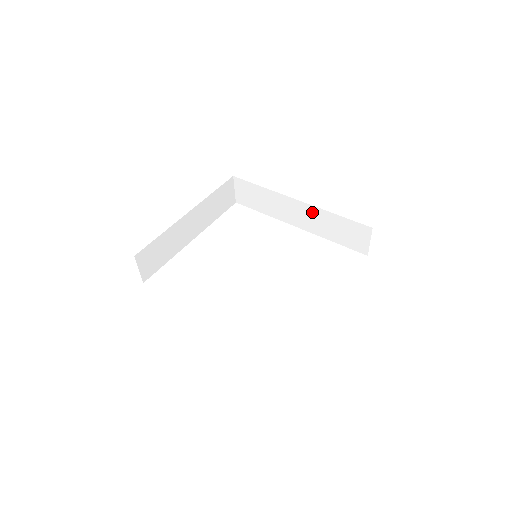
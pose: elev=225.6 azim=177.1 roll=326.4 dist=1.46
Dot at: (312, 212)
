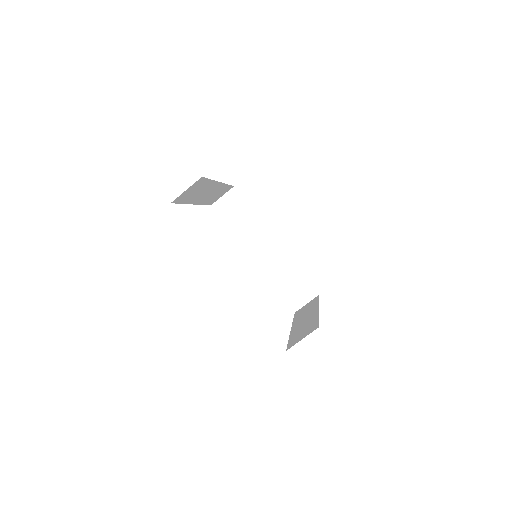
Dot at: (280, 256)
